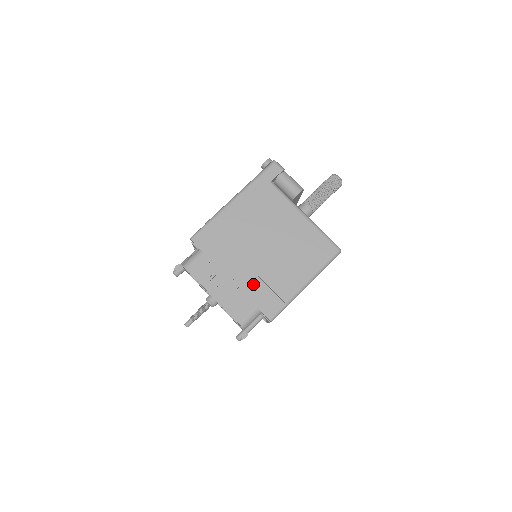
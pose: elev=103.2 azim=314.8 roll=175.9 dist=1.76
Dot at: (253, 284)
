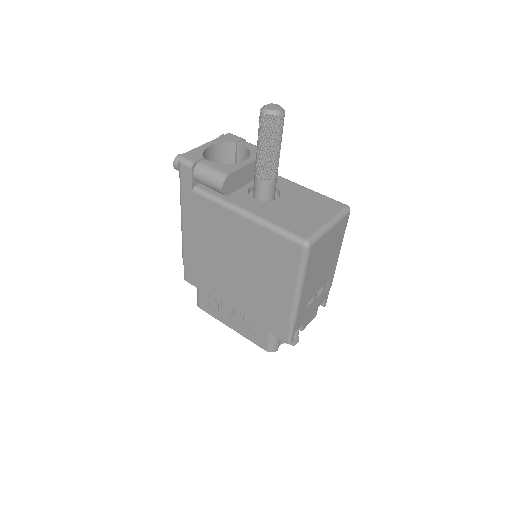
Dot at: (251, 310)
